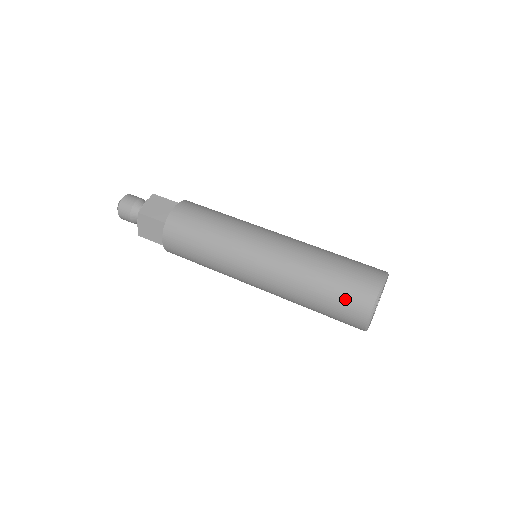
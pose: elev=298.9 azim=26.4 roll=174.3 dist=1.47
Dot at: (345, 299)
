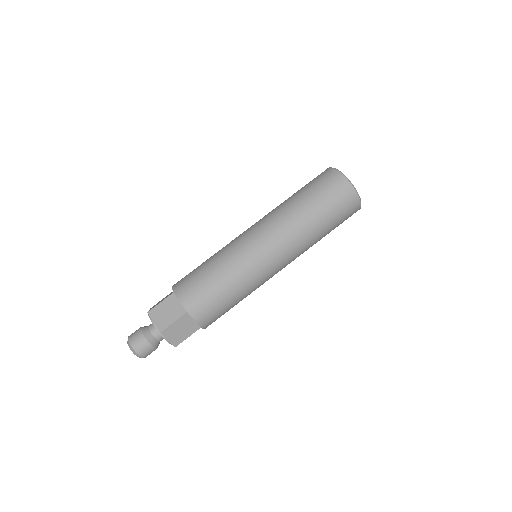
Dot at: (320, 184)
